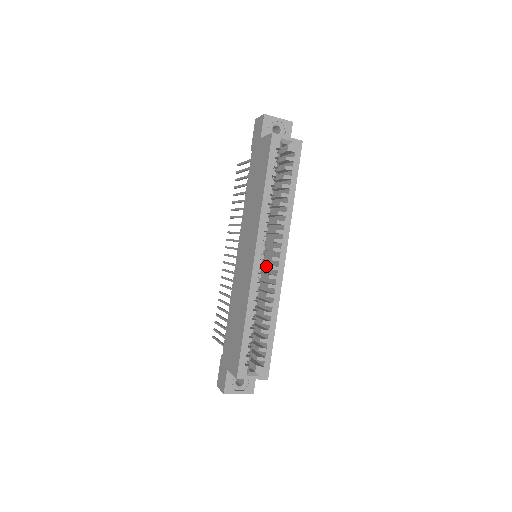
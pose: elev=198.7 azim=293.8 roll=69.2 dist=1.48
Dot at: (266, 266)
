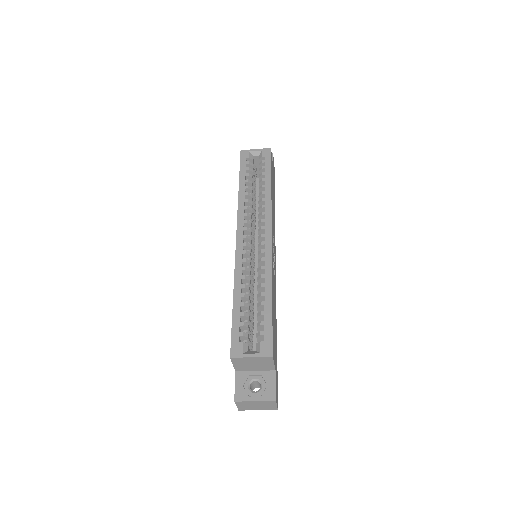
Dot at: occluded
